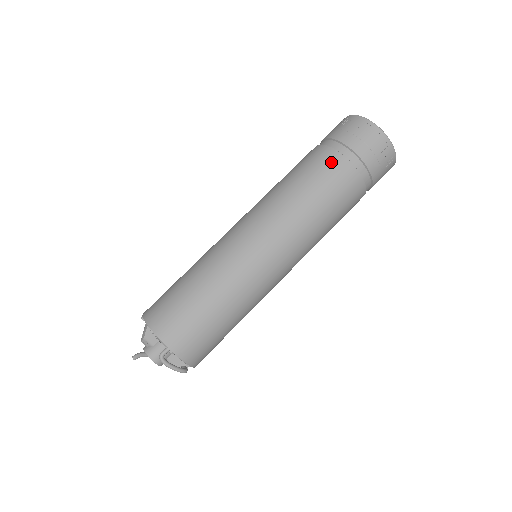
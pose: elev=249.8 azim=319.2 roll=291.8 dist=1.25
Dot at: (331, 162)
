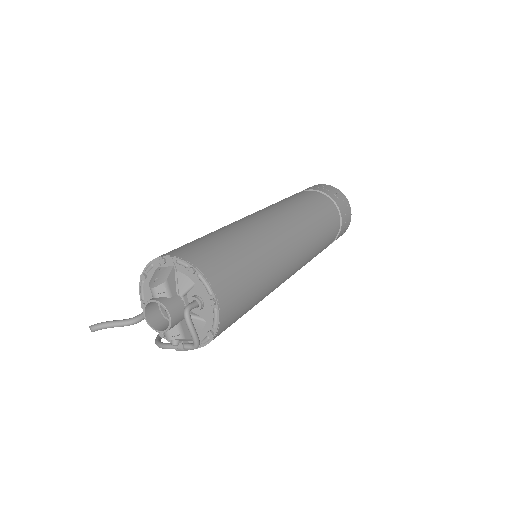
Dot at: (325, 202)
